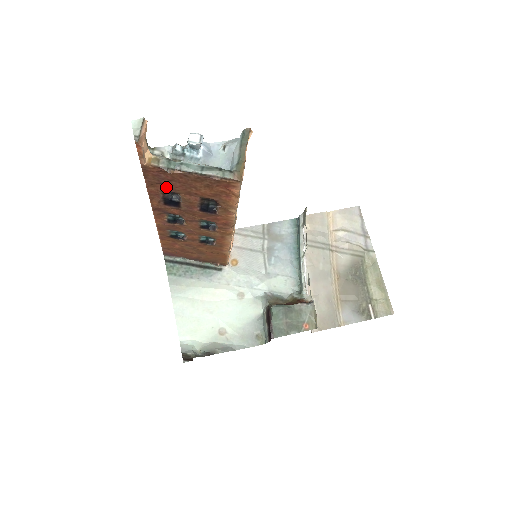
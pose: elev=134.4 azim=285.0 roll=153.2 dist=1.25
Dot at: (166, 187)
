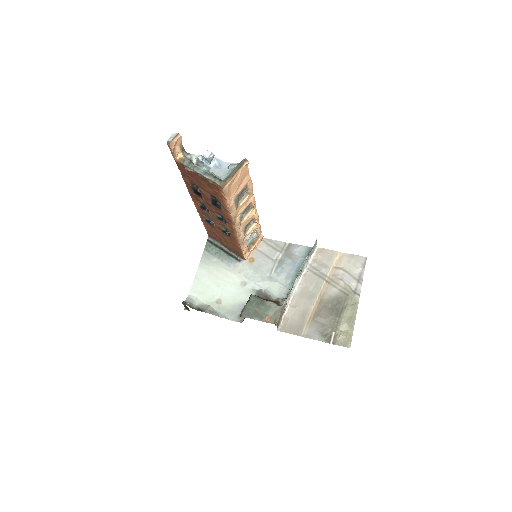
Dot at: (191, 180)
